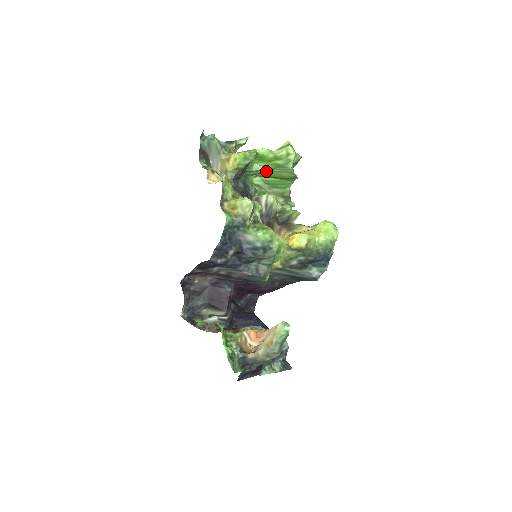
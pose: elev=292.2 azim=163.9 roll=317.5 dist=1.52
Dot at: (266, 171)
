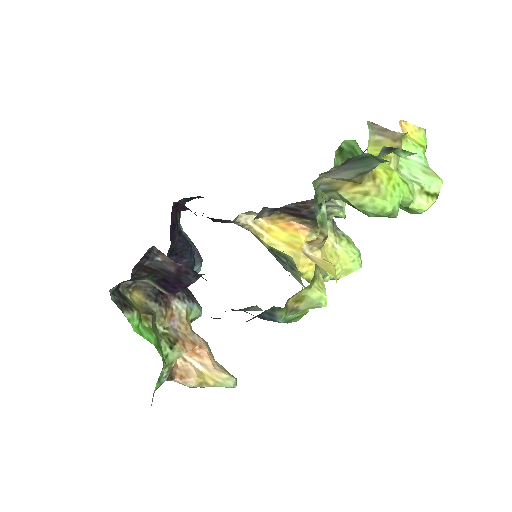
Dot at: occluded
